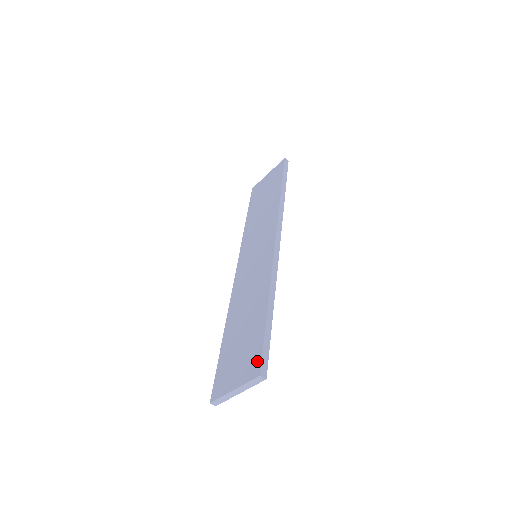
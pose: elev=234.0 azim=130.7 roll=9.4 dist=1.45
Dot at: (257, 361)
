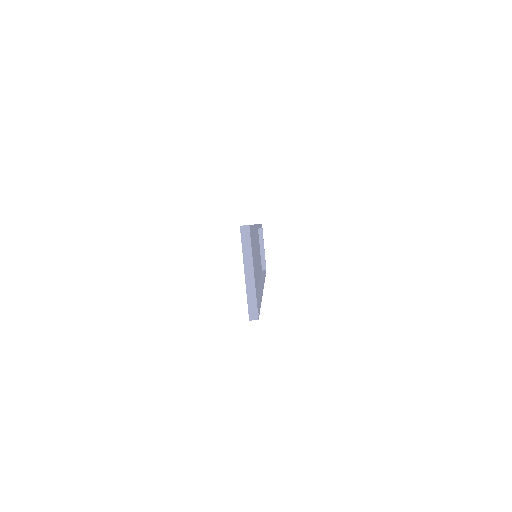
Dot at: occluded
